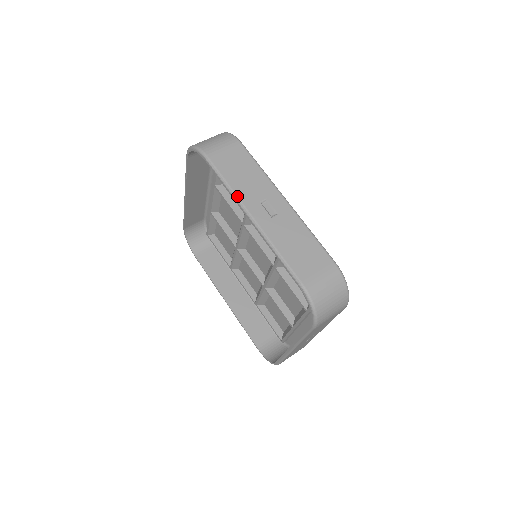
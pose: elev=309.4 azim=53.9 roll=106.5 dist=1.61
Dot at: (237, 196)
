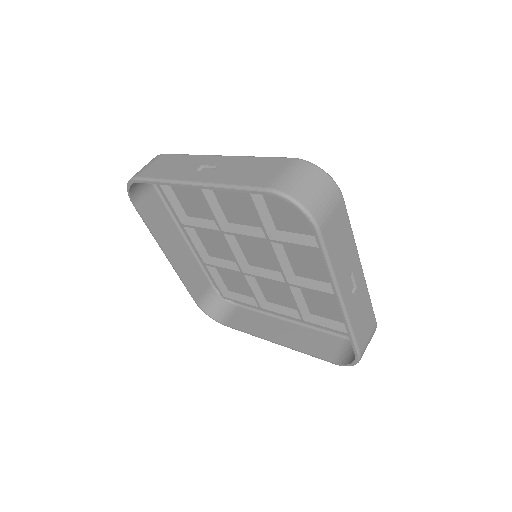
Dot at: (336, 279)
